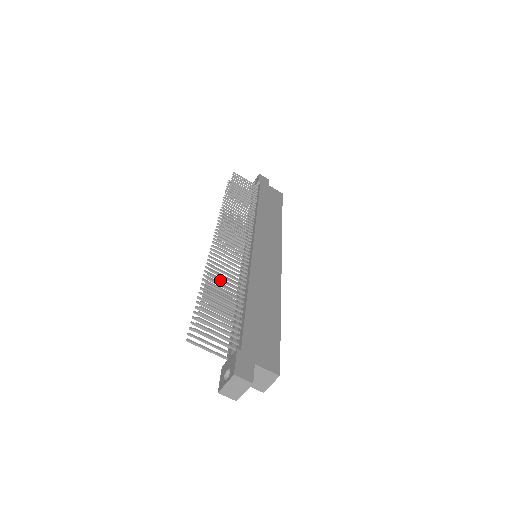
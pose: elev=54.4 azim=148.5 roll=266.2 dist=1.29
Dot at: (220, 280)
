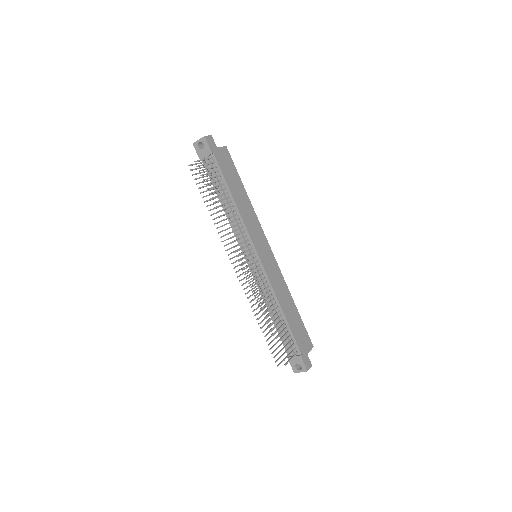
Dot at: occluded
